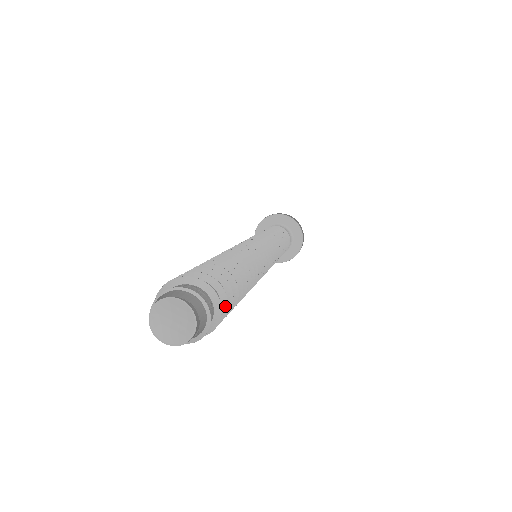
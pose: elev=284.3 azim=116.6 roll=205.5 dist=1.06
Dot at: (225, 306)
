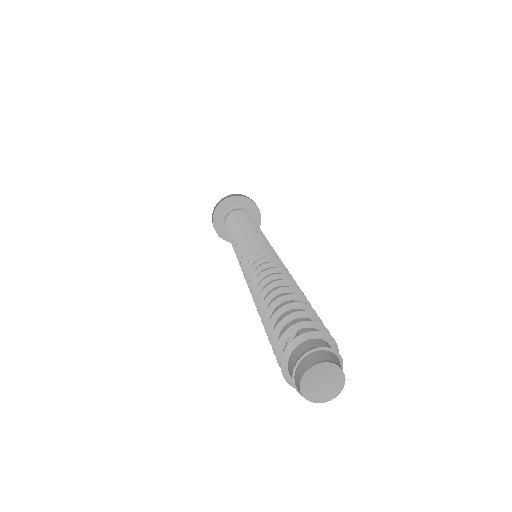
Dot at: occluded
